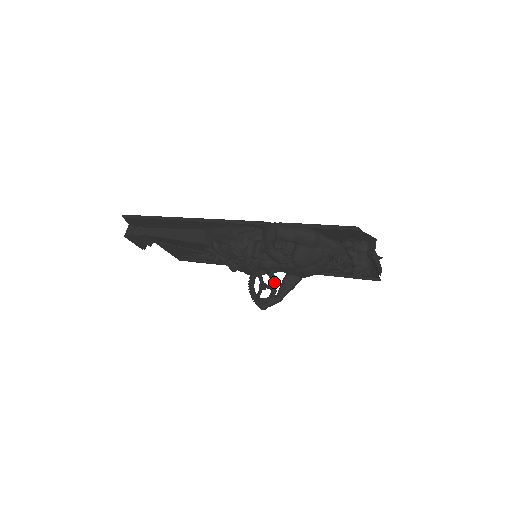
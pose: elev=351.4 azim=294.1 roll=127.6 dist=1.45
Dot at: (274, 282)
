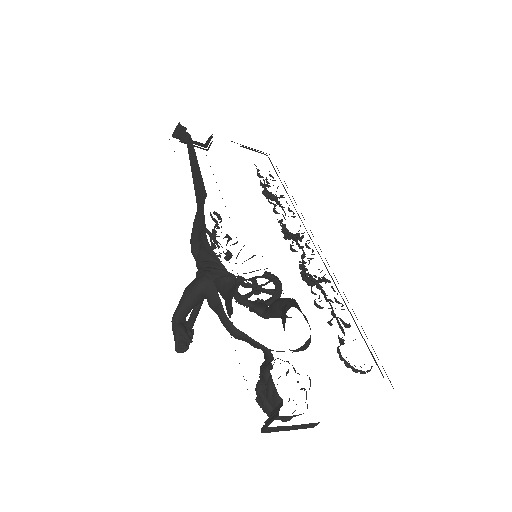
Dot at: (278, 289)
